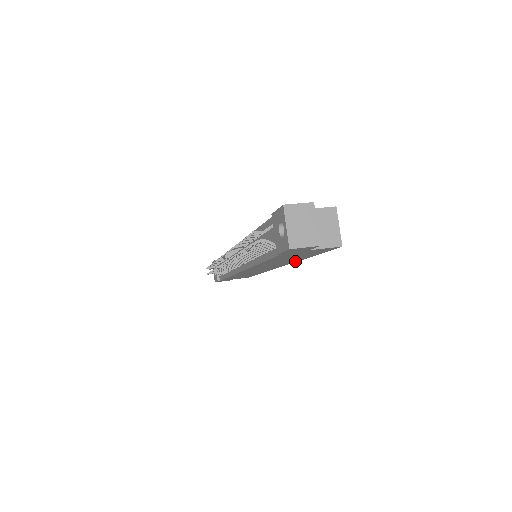
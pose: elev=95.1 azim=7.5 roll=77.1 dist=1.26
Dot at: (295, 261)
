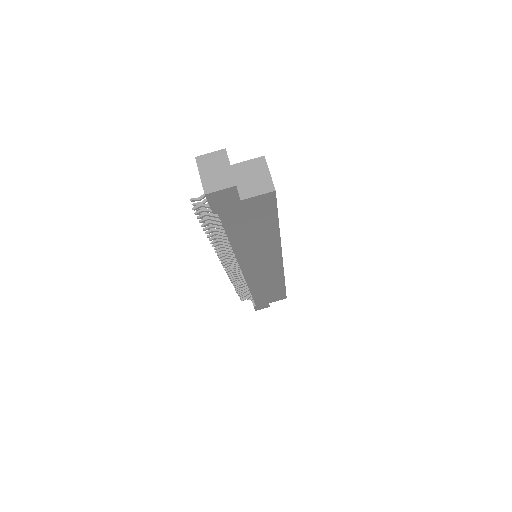
Dot at: (277, 242)
